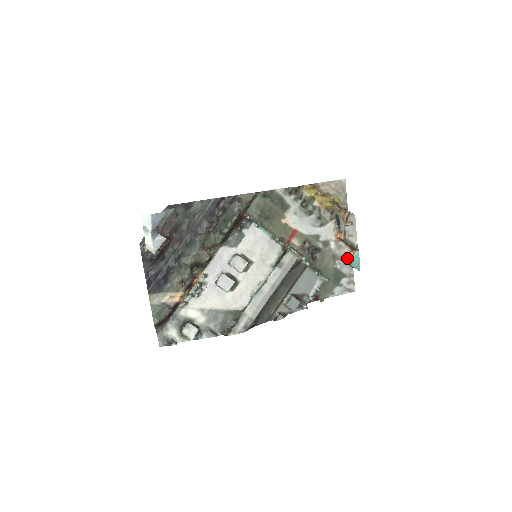
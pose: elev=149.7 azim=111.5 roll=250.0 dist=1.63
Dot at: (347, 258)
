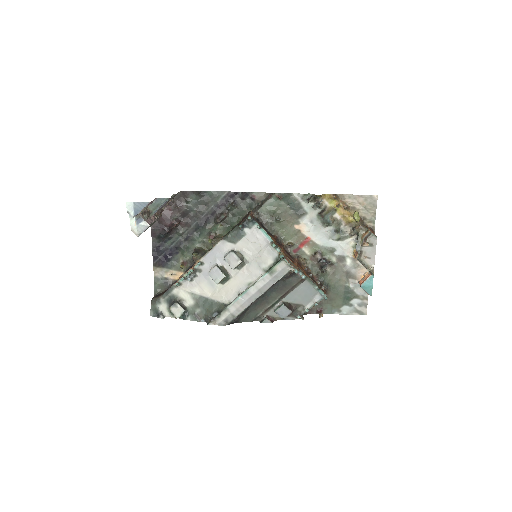
Dot at: (362, 279)
